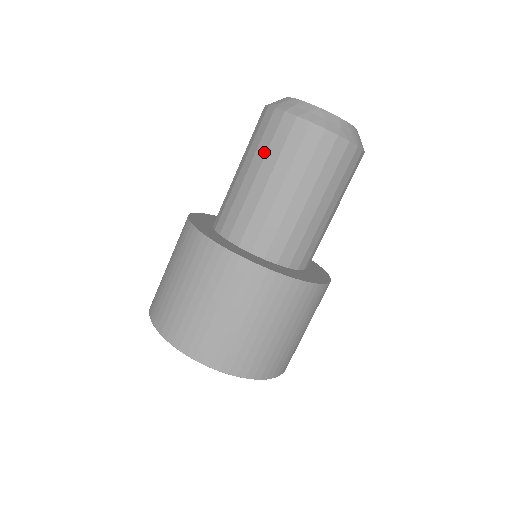
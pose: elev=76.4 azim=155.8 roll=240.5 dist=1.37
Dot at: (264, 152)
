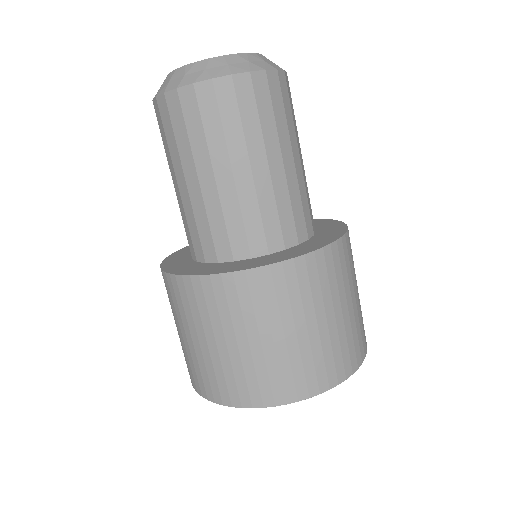
Dot at: (240, 135)
